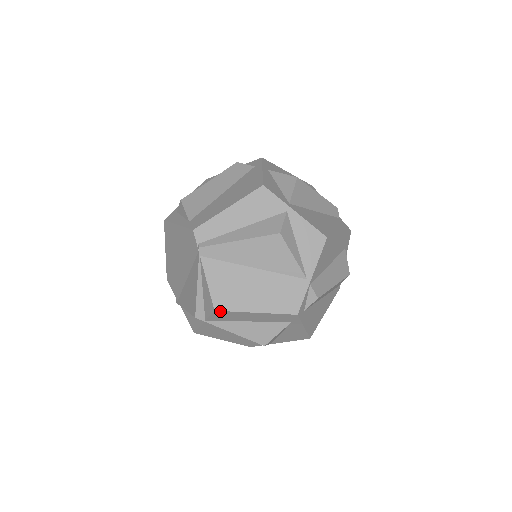
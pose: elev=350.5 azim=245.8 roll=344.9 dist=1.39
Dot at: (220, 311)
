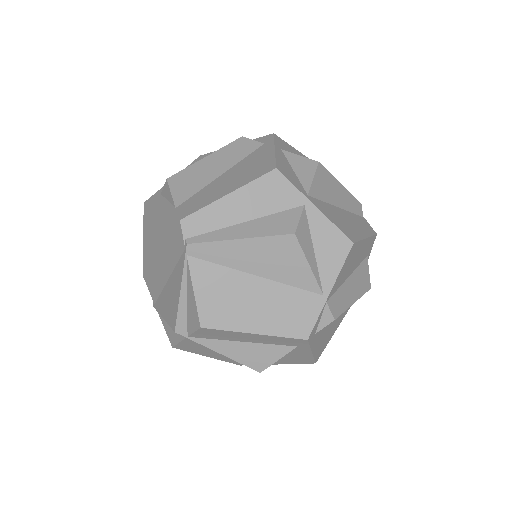
Dot at: (208, 328)
